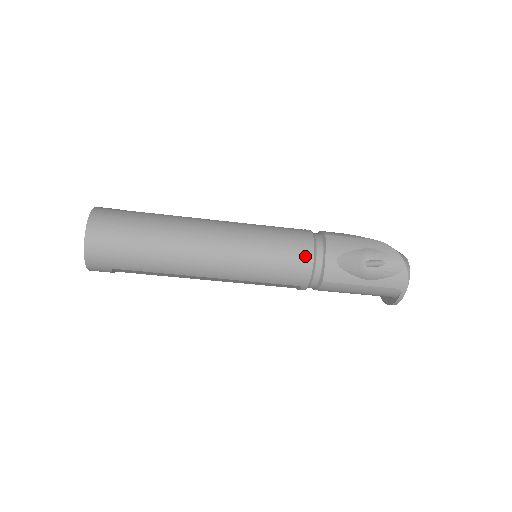
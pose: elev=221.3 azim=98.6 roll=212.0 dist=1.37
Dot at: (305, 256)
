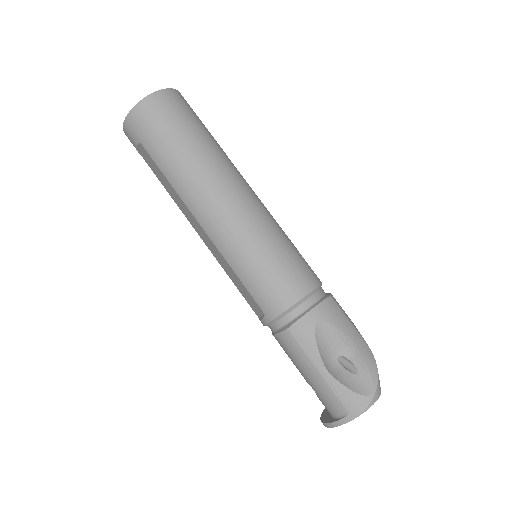
Dot at: (295, 290)
